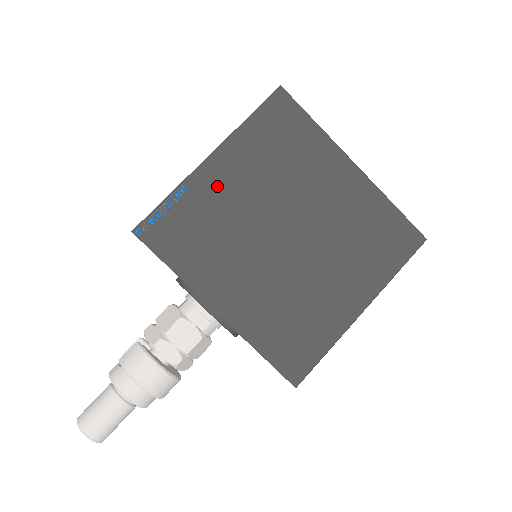
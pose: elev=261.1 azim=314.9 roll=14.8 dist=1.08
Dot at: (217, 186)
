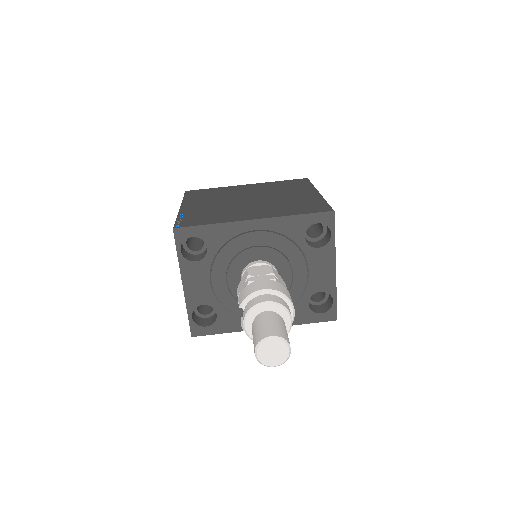
Dot at: (196, 208)
